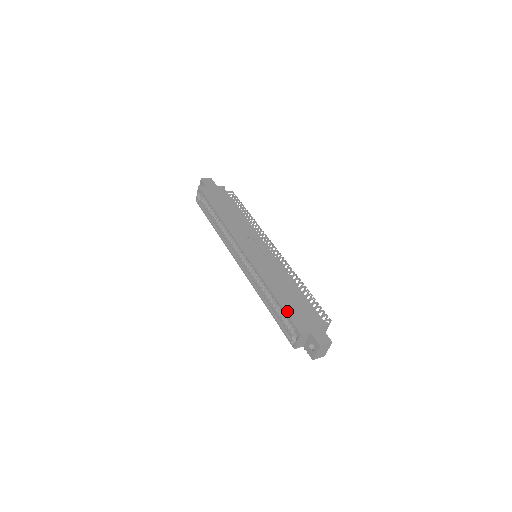
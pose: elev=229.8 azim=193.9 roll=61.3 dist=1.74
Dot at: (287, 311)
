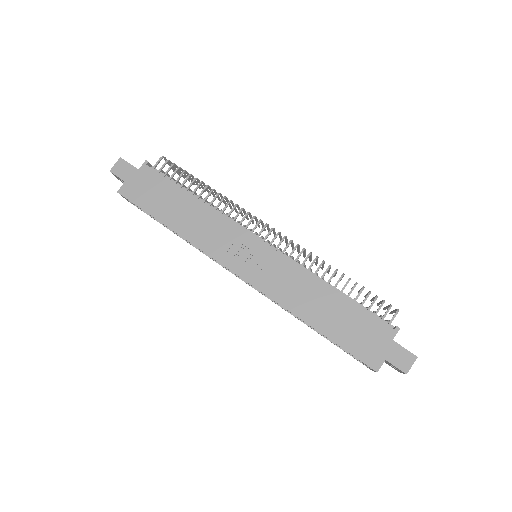
Dot at: (343, 345)
